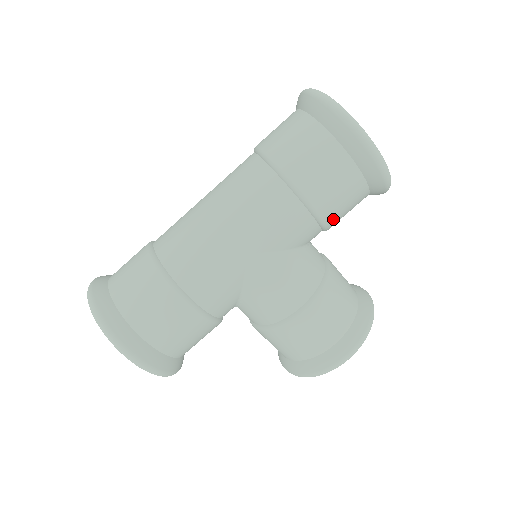
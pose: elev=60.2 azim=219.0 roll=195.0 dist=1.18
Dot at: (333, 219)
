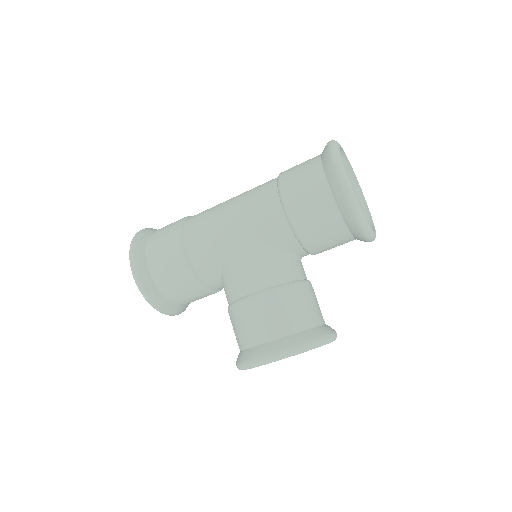
Dot at: (307, 233)
